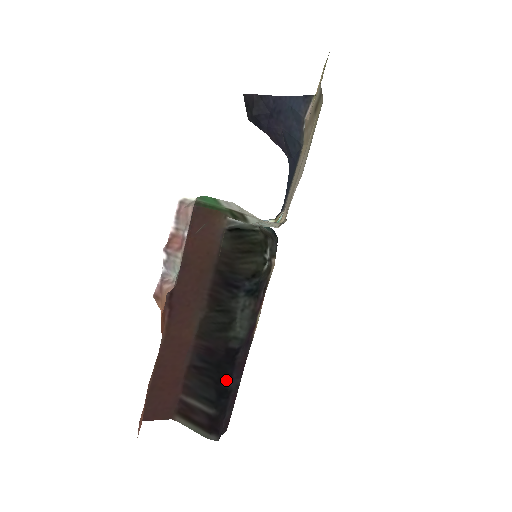
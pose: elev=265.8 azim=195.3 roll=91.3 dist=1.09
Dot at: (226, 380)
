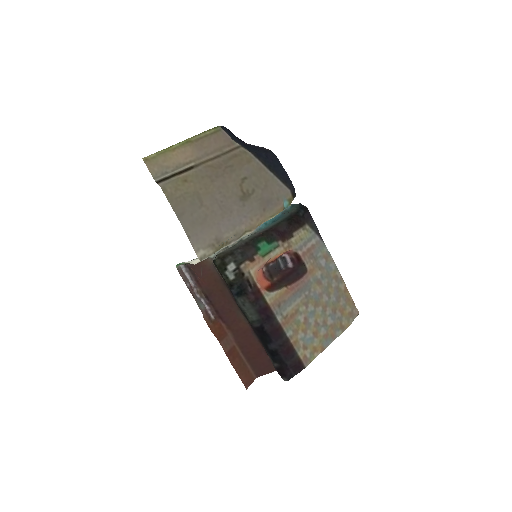
Dot at: (269, 345)
